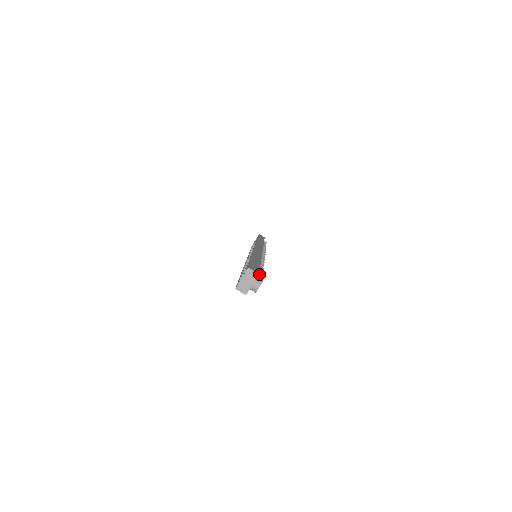
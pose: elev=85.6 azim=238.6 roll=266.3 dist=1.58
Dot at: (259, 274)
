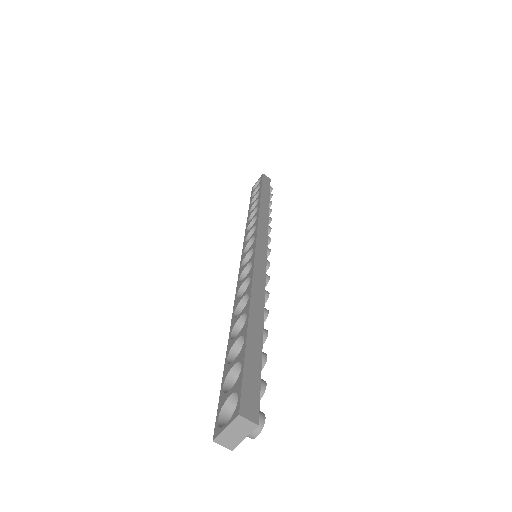
Dot at: occluded
